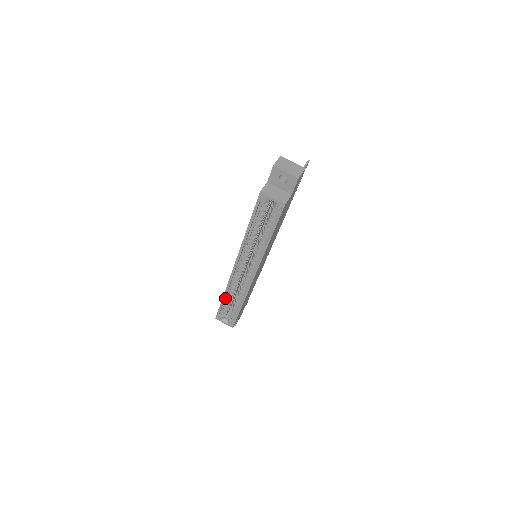
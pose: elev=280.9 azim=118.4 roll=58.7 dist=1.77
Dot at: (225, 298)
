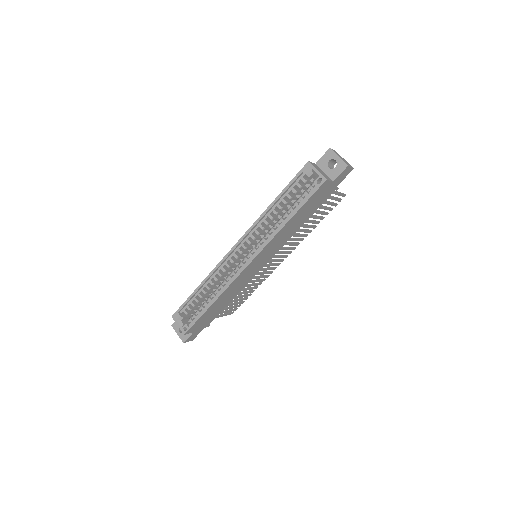
Dot at: (199, 290)
